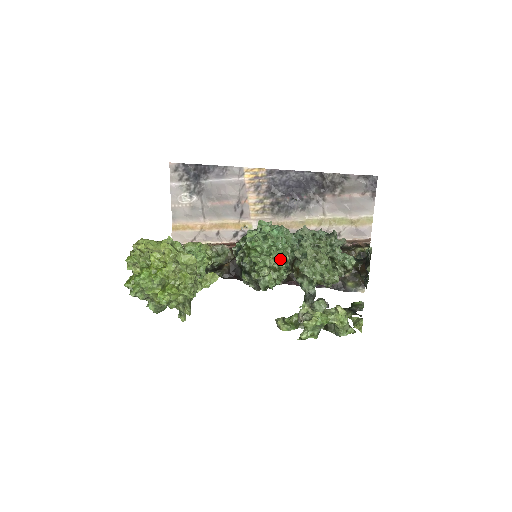
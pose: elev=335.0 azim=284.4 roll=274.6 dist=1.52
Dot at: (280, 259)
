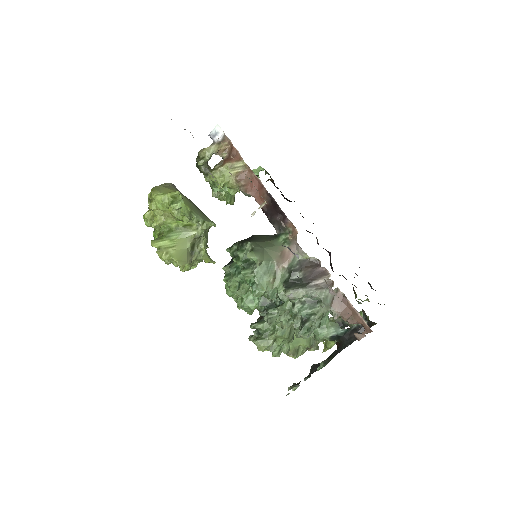
Dot at: occluded
